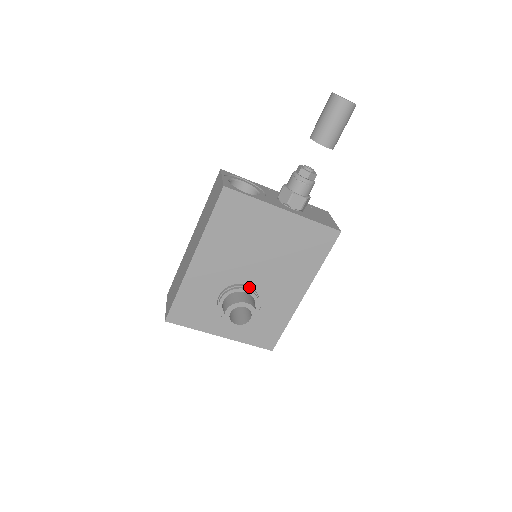
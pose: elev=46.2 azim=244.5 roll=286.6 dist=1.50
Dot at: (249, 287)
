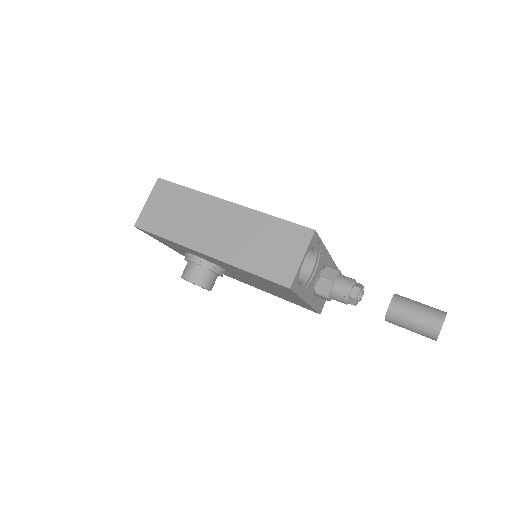
Dot at: (224, 272)
